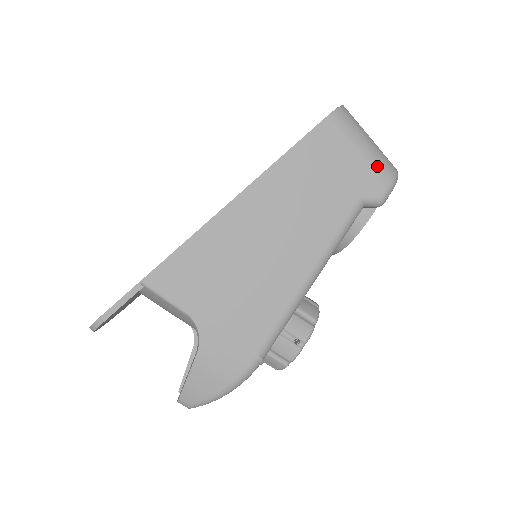
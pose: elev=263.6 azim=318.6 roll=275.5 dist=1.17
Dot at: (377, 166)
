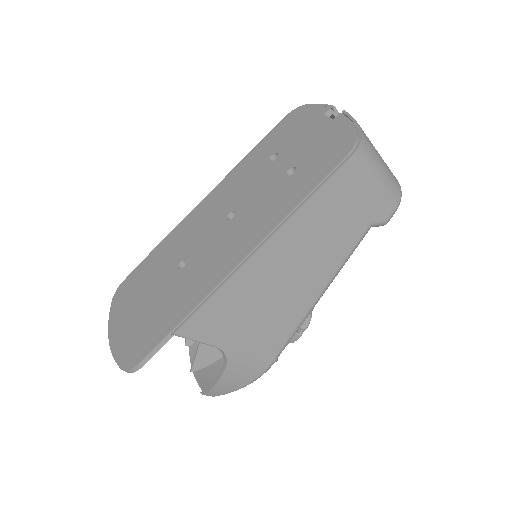
Dot at: (388, 194)
